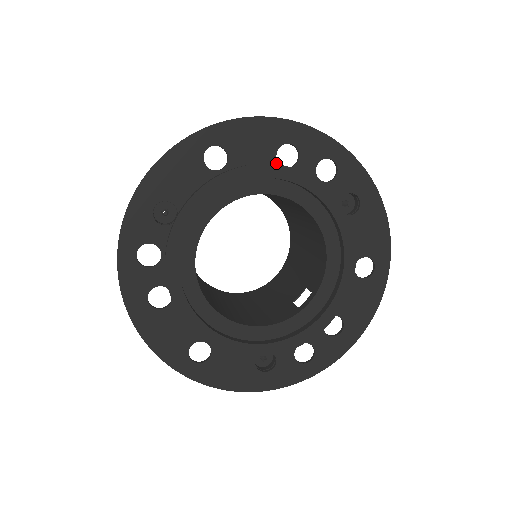
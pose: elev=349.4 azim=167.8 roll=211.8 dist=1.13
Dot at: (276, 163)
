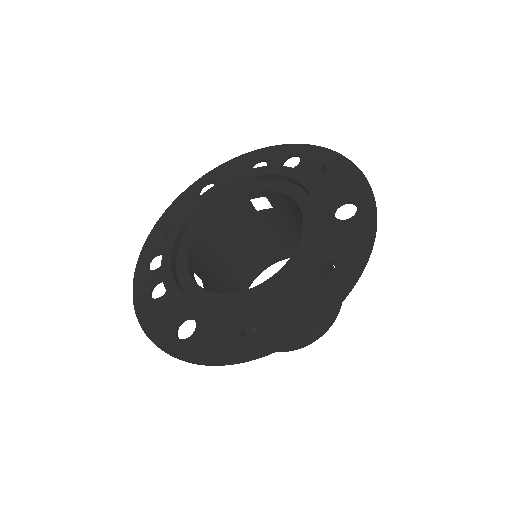
Dot at: occluded
